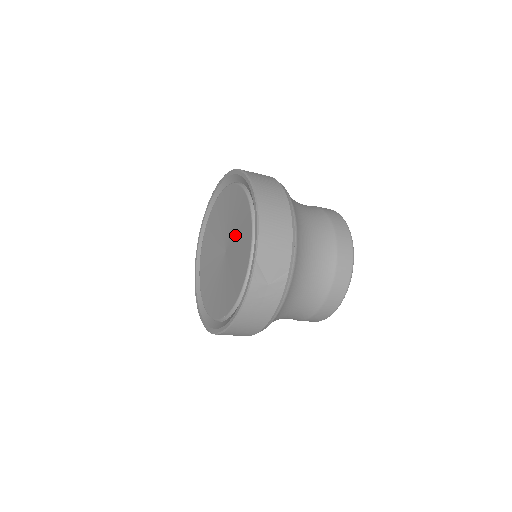
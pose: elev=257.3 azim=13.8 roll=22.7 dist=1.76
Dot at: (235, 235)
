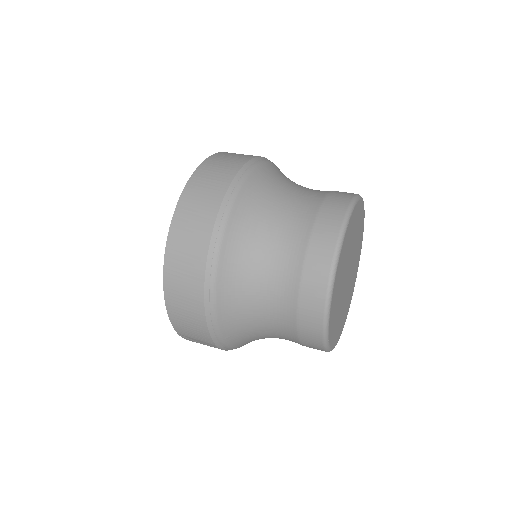
Dot at: occluded
